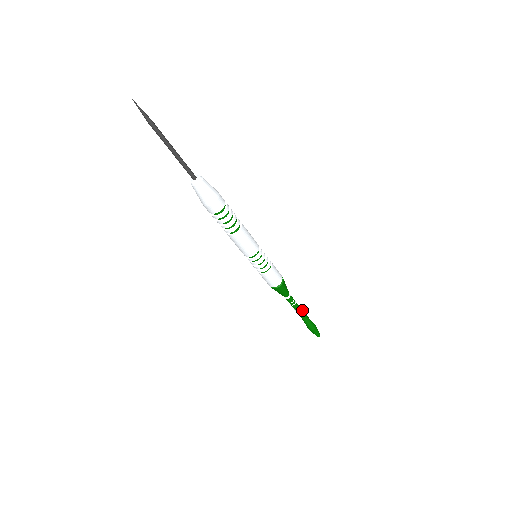
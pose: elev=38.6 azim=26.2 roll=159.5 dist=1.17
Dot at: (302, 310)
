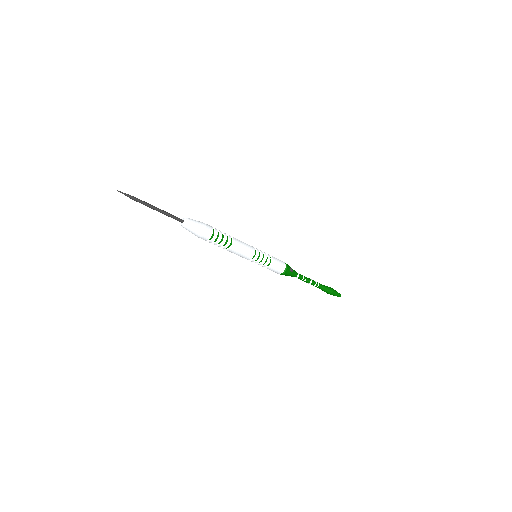
Dot at: (315, 283)
